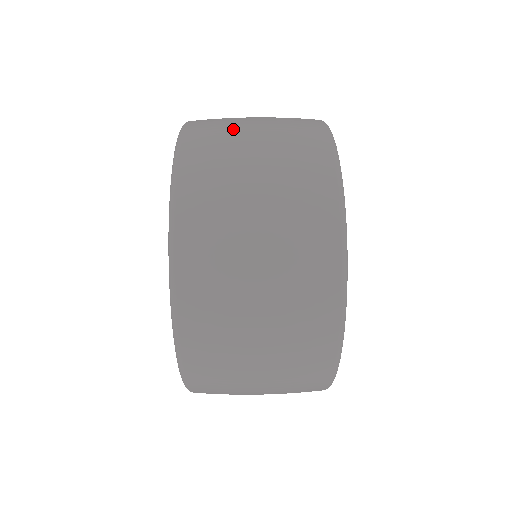
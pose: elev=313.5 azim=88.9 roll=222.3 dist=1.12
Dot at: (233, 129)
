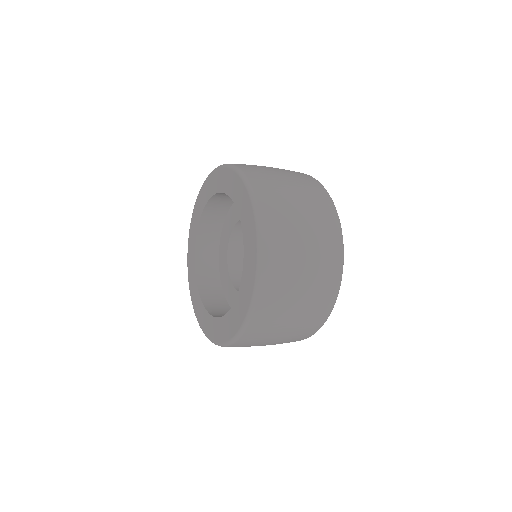
Dot at: occluded
